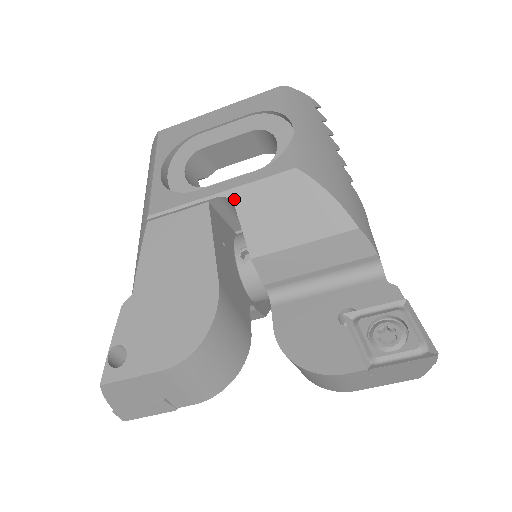
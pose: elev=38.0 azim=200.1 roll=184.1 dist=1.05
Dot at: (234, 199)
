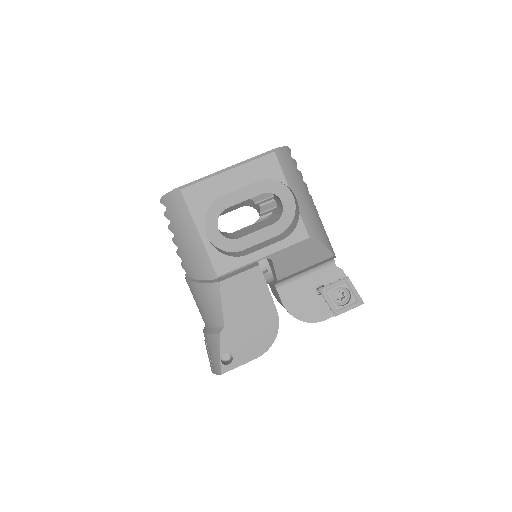
Dot at: (273, 258)
